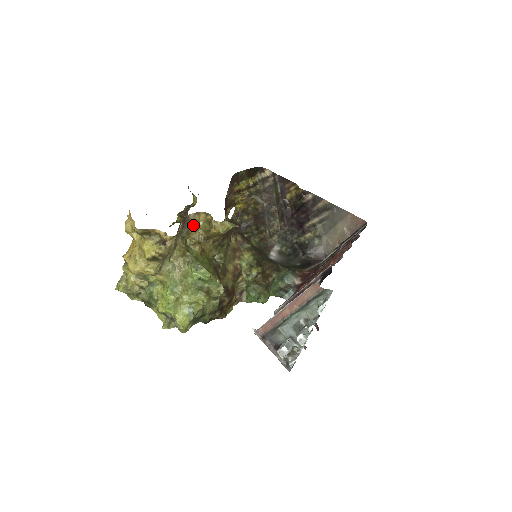
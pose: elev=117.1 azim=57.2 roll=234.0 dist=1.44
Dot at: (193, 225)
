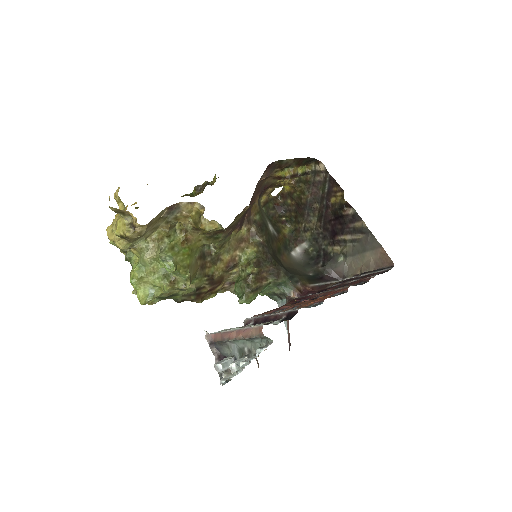
Dot at: (184, 213)
